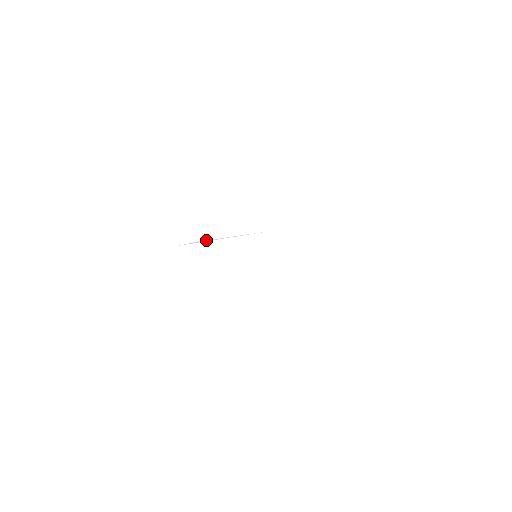
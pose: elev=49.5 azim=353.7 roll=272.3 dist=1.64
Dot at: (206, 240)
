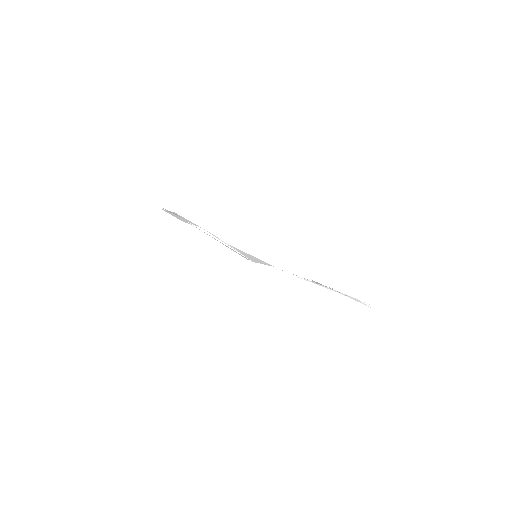
Dot at: (211, 234)
